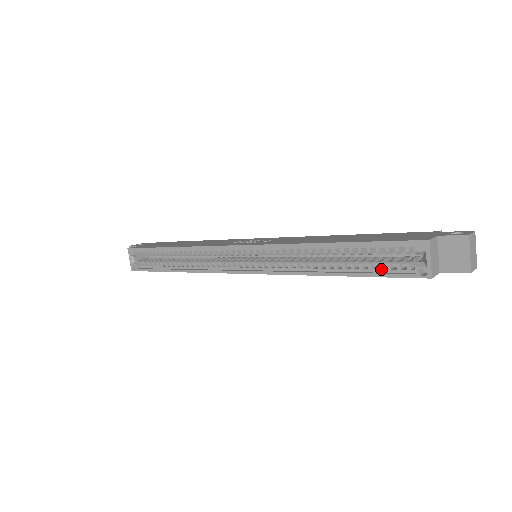
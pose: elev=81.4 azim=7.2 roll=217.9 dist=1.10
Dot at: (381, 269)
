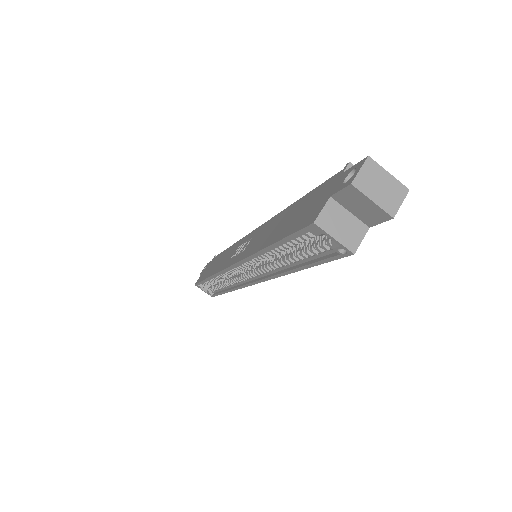
Dot at: (317, 255)
